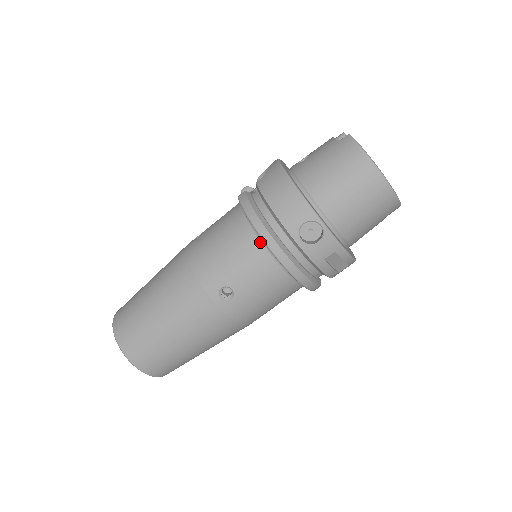
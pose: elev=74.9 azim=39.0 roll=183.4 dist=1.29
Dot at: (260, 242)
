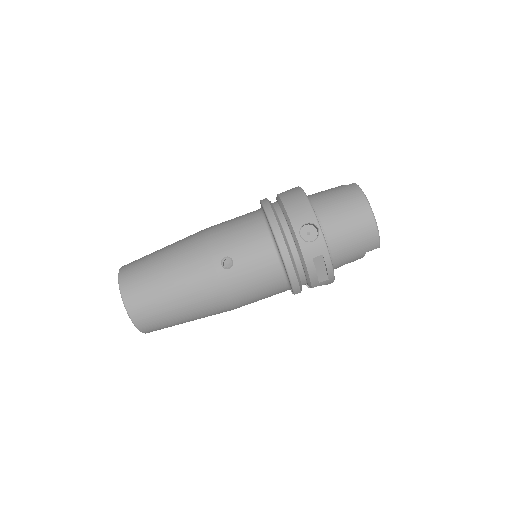
Dot at: (268, 231)
